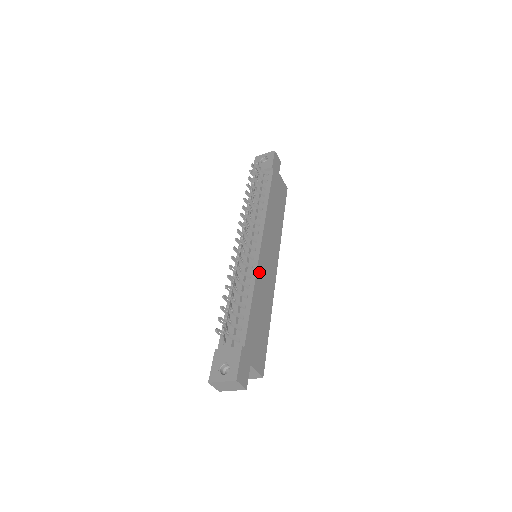
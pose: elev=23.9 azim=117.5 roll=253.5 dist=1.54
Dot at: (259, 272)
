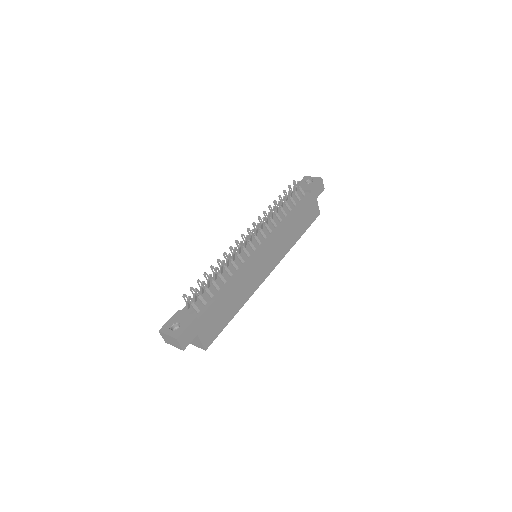
Dot at: (247, 269)
